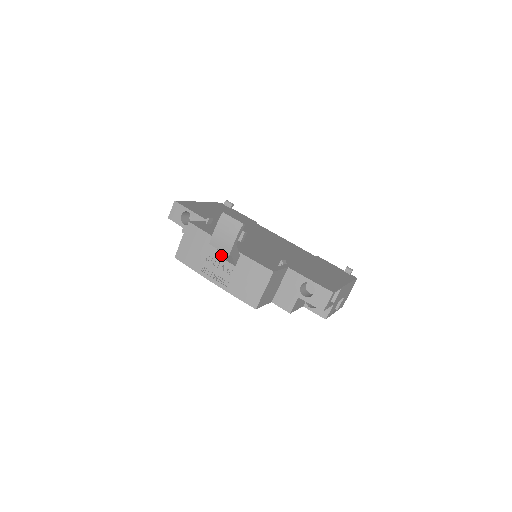
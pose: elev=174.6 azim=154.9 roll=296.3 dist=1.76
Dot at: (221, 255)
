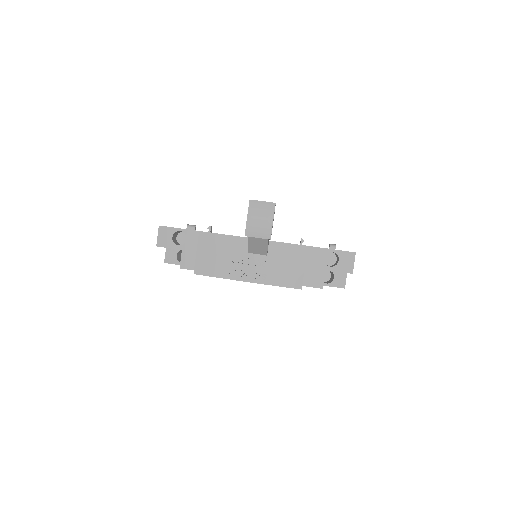
Dot at: (250, 249)
